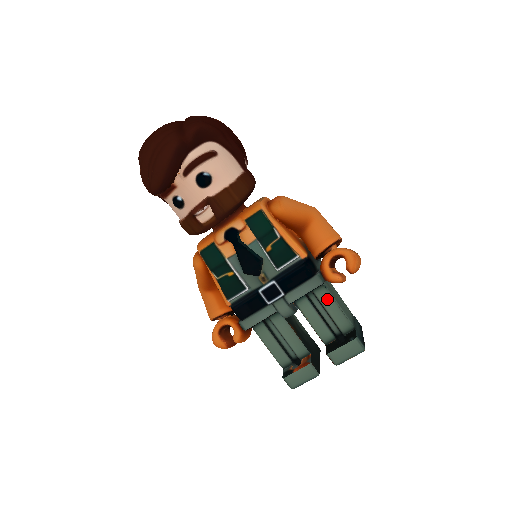
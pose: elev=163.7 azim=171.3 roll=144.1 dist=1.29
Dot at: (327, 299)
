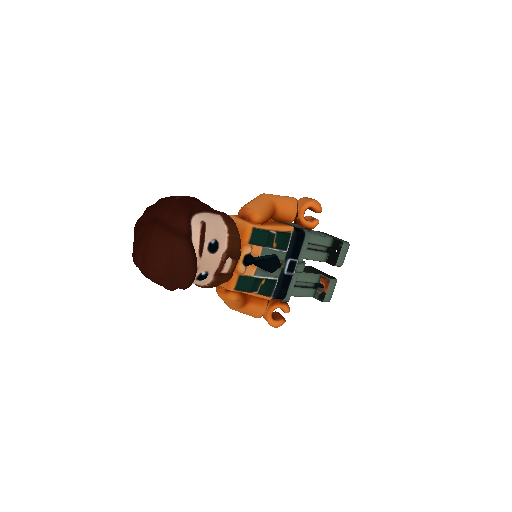
Dot at: (313, 238)
